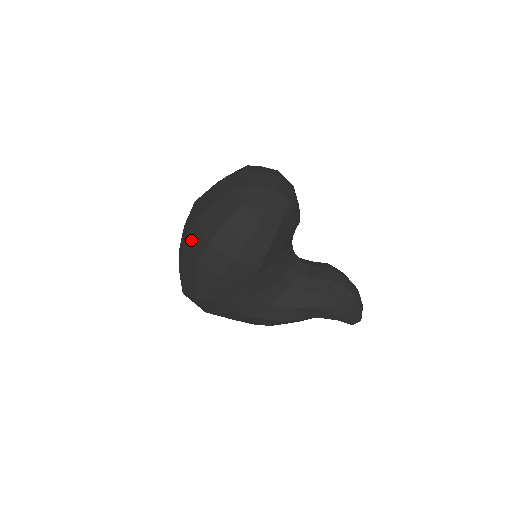
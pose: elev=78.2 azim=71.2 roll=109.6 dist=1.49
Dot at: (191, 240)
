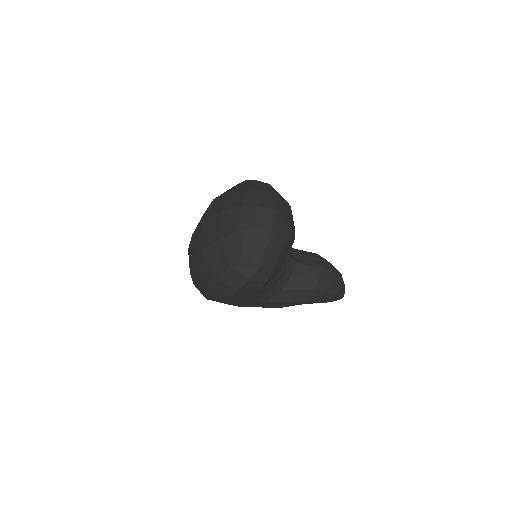
Dot at: (200, 264)
